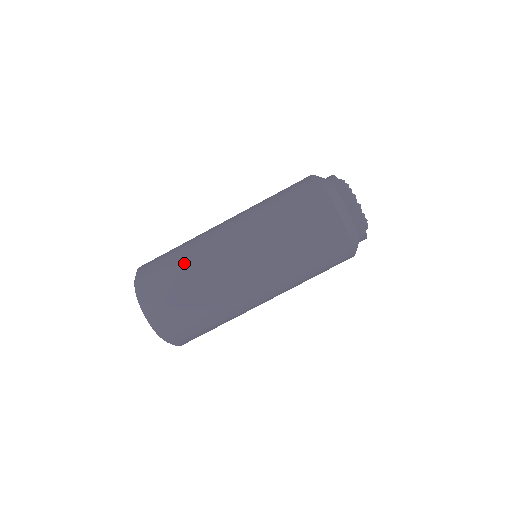
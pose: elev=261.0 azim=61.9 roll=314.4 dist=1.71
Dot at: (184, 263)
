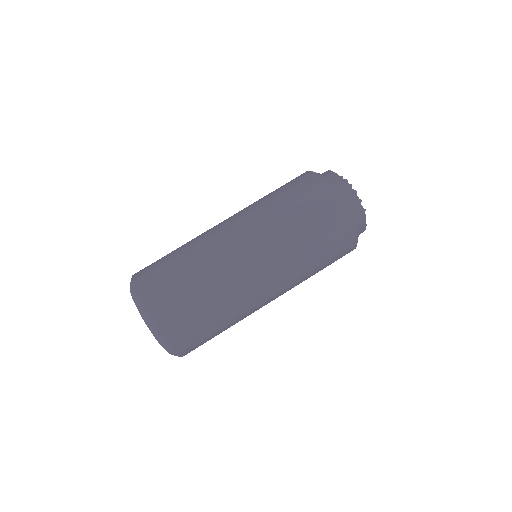
Dot at: (190, 270)
